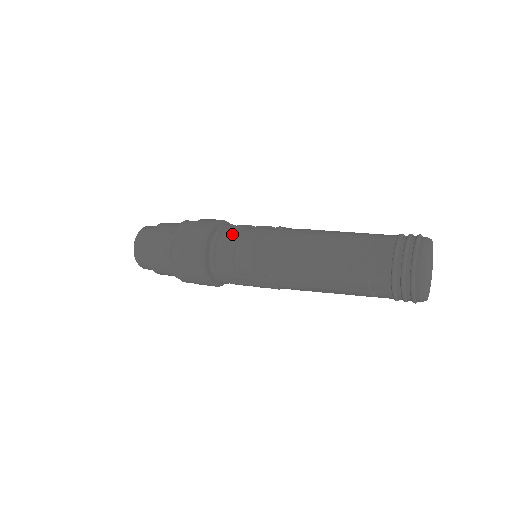
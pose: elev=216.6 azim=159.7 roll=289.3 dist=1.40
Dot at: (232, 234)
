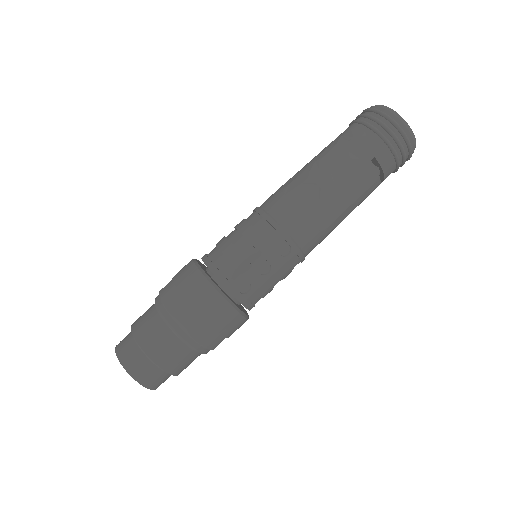
Dot at: (224, 248)
